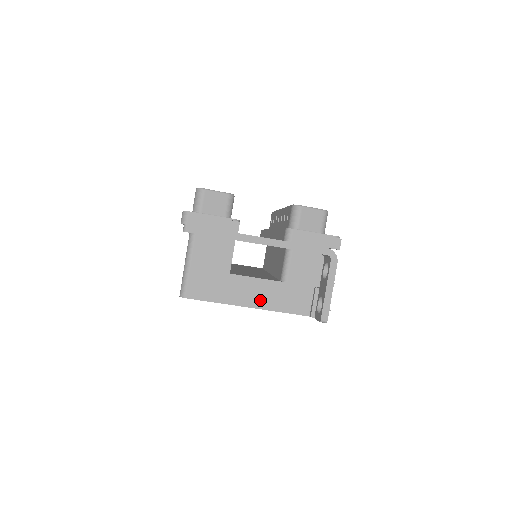
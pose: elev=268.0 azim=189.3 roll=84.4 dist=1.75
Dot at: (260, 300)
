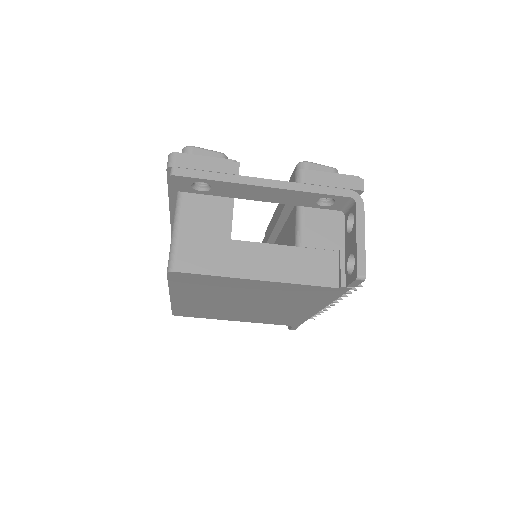
Dot at: (273, 270)
